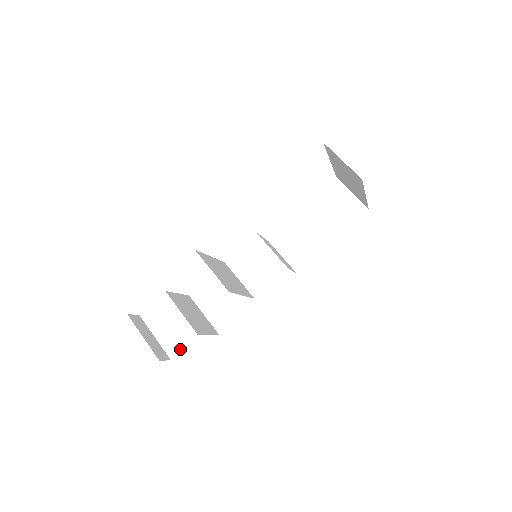
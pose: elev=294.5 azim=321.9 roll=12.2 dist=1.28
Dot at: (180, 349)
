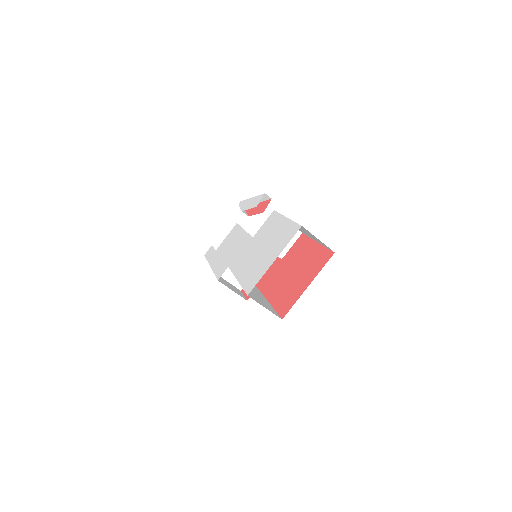
Dot at: occluded
